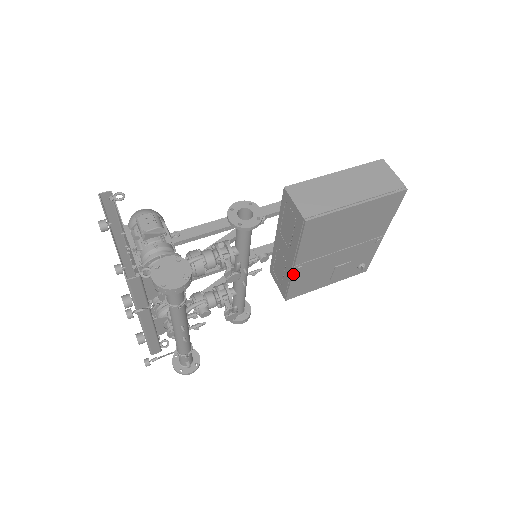
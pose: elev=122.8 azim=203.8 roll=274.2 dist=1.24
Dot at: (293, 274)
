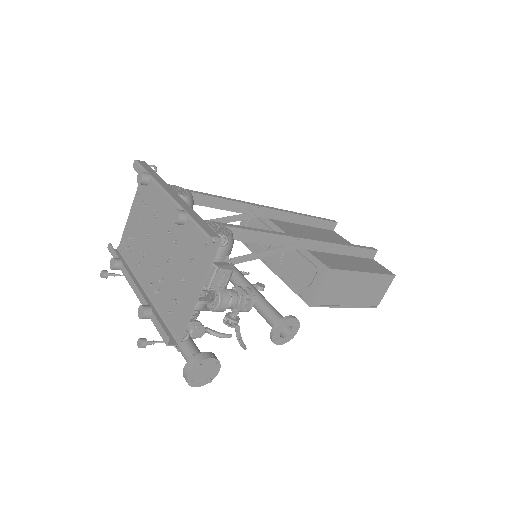
Dot at: (262, 260)
